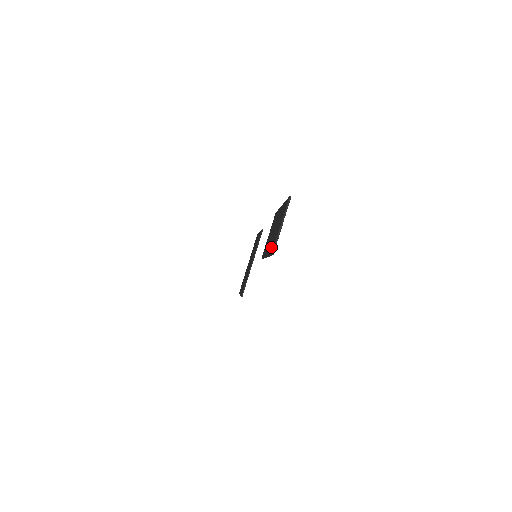
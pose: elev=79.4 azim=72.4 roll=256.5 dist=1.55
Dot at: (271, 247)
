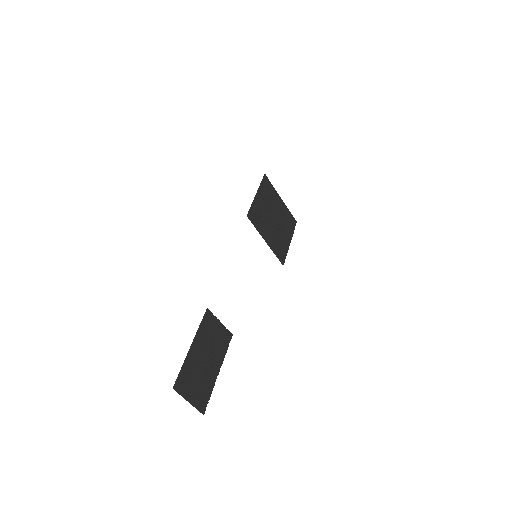
Dot at: (206, 391)
